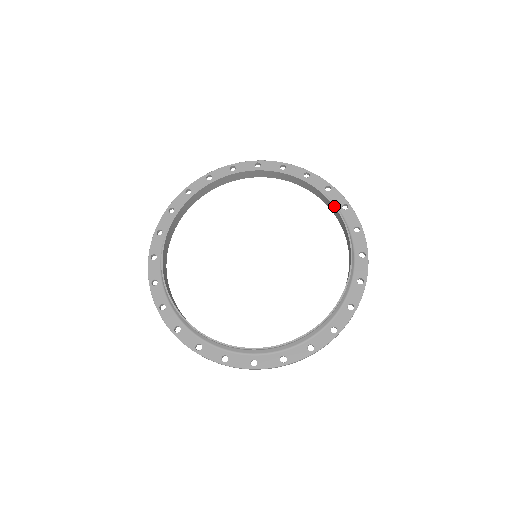
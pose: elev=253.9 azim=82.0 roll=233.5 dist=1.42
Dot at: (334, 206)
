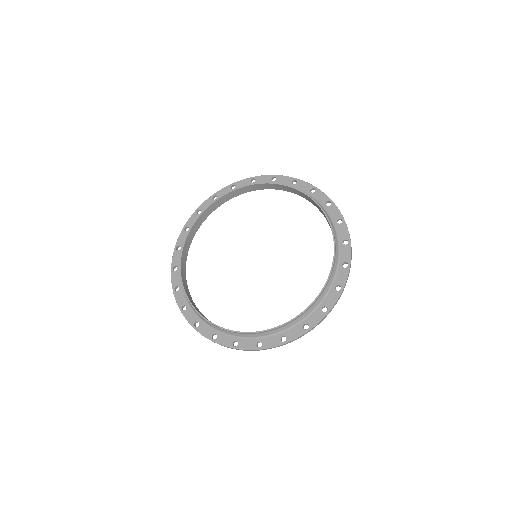
Dot at: (303, 193)
